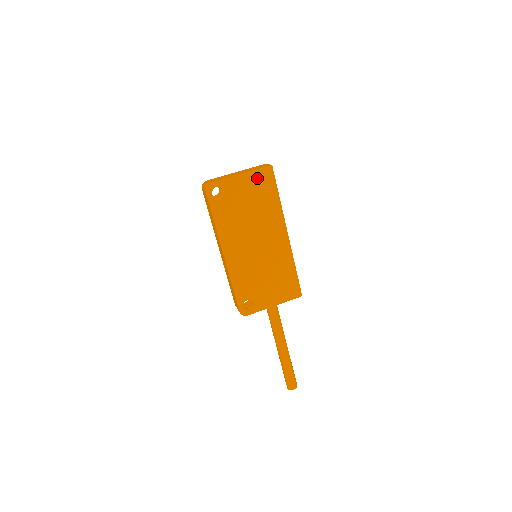
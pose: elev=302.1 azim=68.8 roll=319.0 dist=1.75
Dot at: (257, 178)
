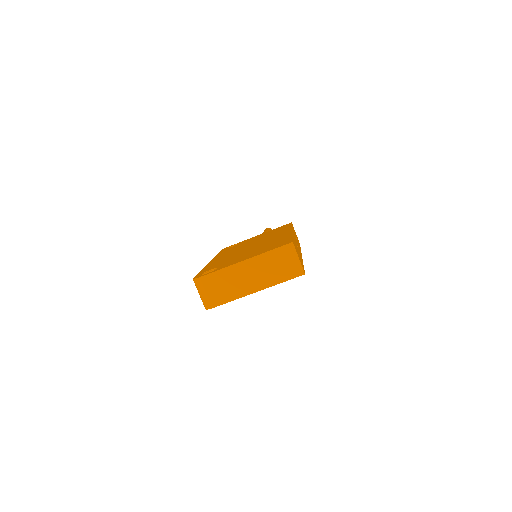
Dot at: occluded
